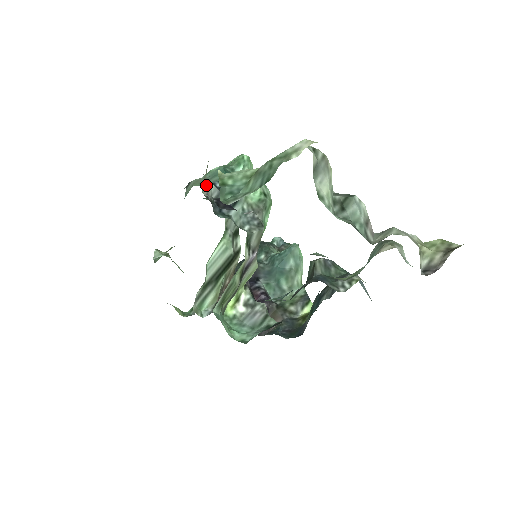
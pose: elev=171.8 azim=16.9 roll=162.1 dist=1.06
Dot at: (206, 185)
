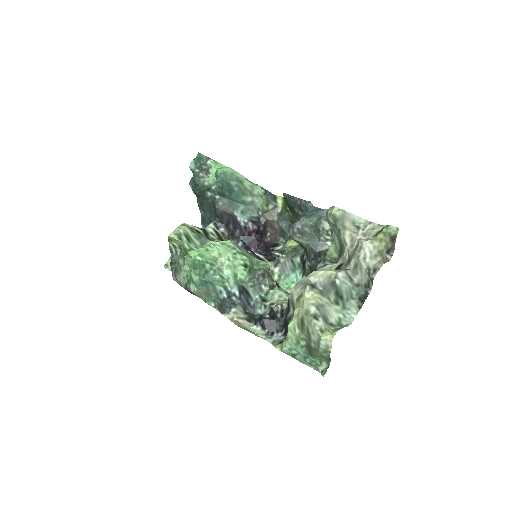
Dot at: (240, 320)
